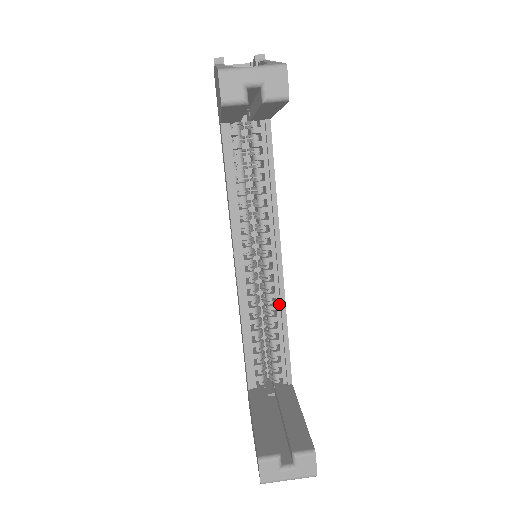
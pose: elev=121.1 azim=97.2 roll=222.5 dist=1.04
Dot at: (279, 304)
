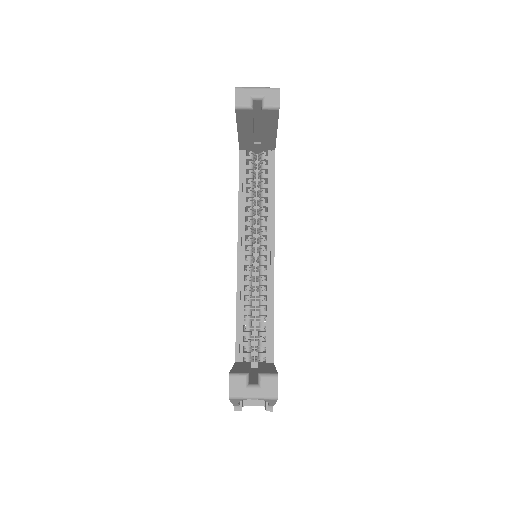
Dot at: (269, 290)
